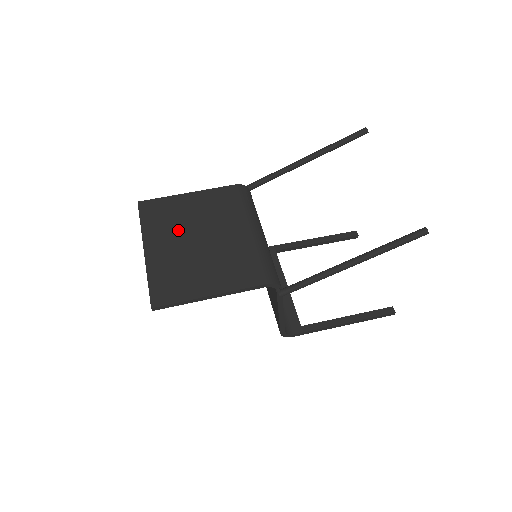
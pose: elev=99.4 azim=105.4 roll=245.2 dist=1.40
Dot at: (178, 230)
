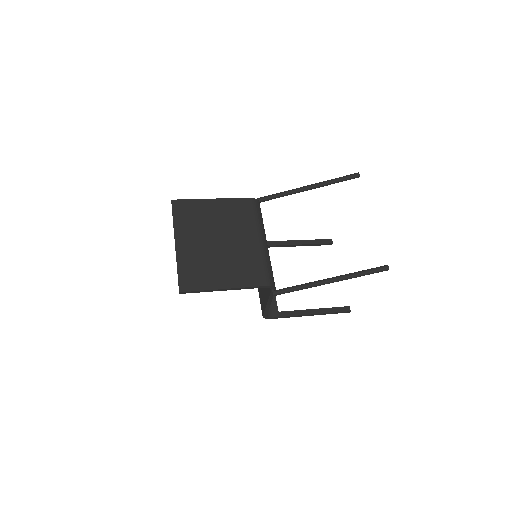
Dot at: (202, 230)
